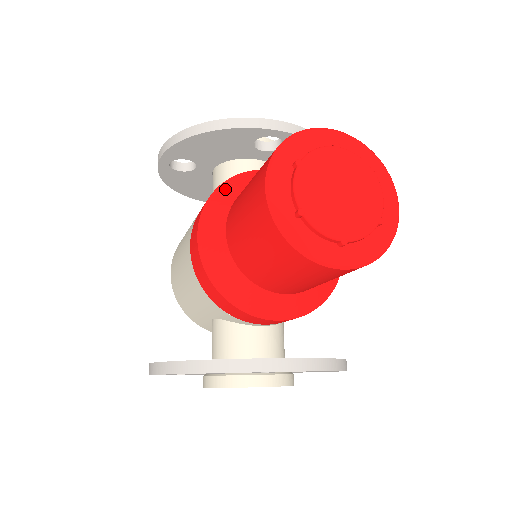
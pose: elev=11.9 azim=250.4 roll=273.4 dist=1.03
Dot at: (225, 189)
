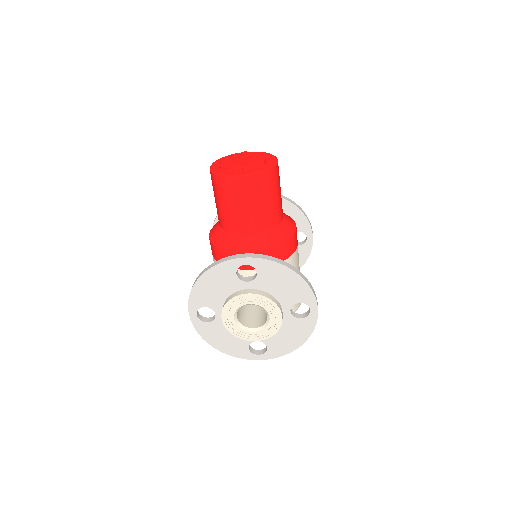
Dot at: occluded
